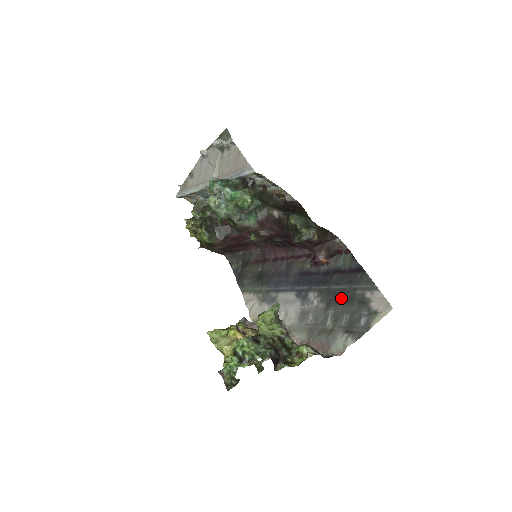
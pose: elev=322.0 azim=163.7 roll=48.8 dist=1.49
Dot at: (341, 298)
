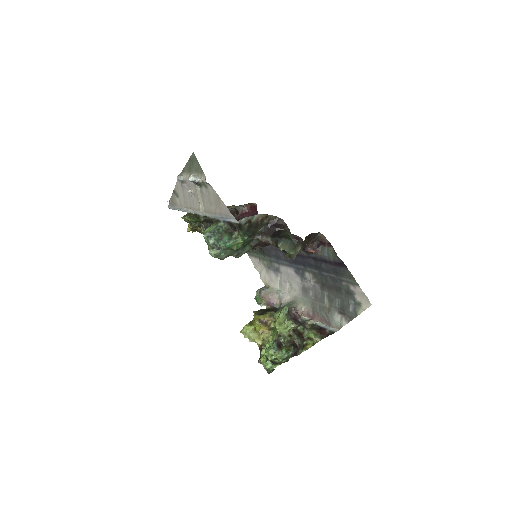
Dot at: (332, 285)
